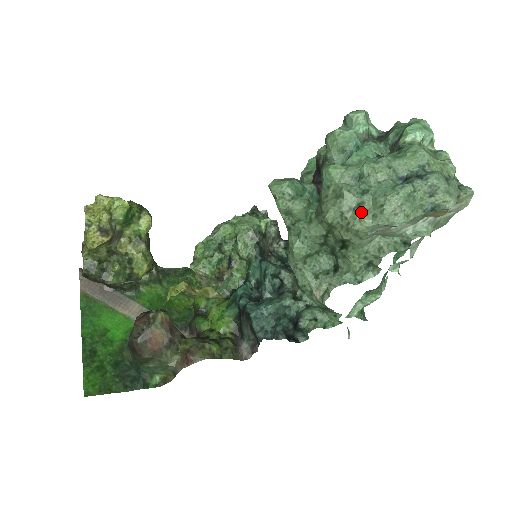
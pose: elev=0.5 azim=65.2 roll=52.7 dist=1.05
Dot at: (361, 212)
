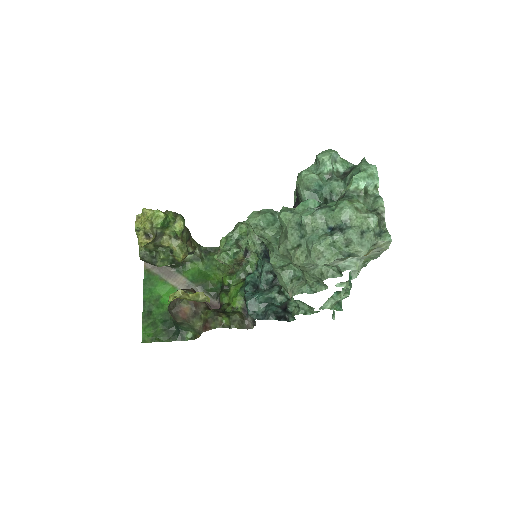
Dot at: (298, 252)
